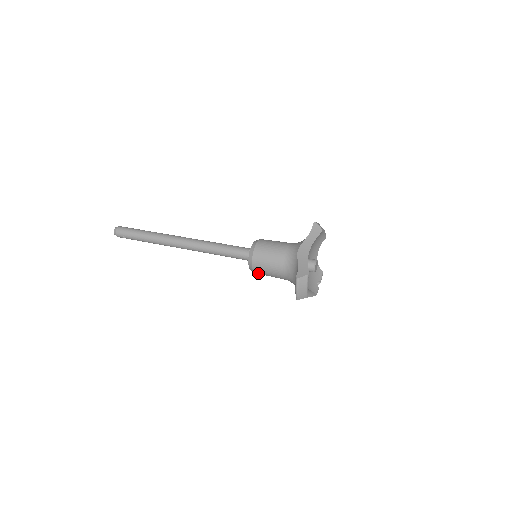
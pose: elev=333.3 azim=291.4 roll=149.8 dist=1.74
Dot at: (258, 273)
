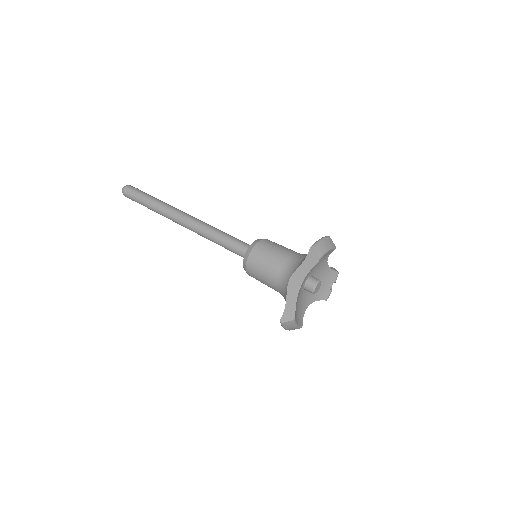
Dot at: occluded
